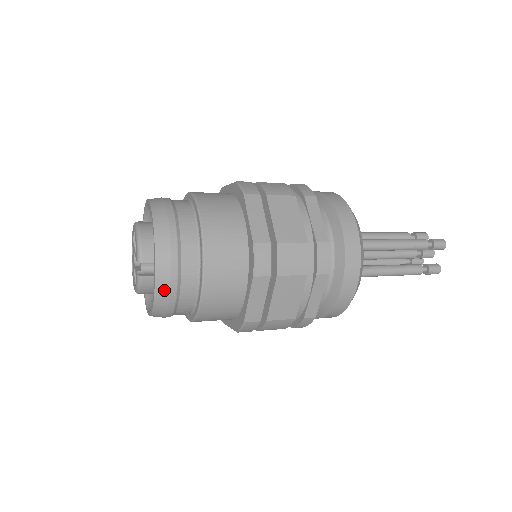
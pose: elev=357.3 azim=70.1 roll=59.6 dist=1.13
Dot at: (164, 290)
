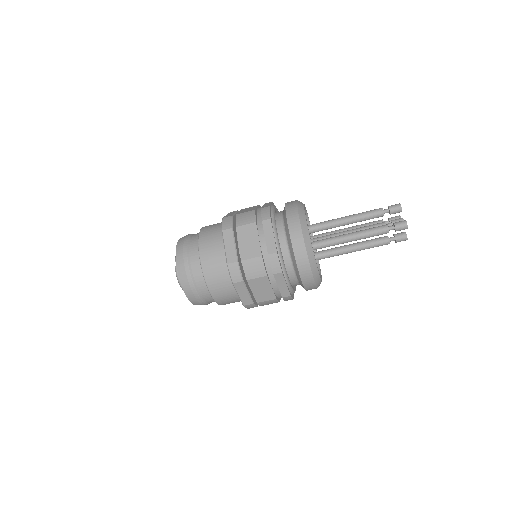
Dot at: (181, 260)
